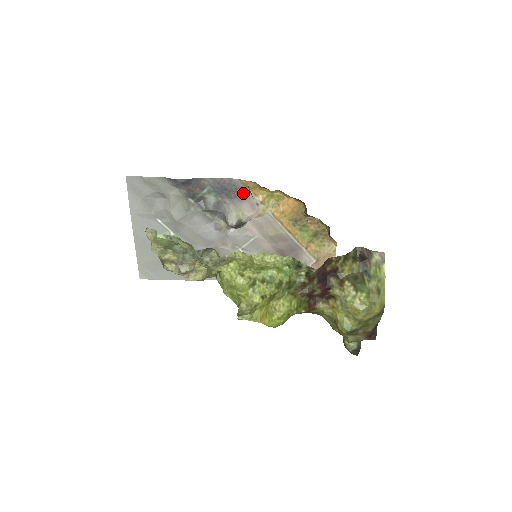
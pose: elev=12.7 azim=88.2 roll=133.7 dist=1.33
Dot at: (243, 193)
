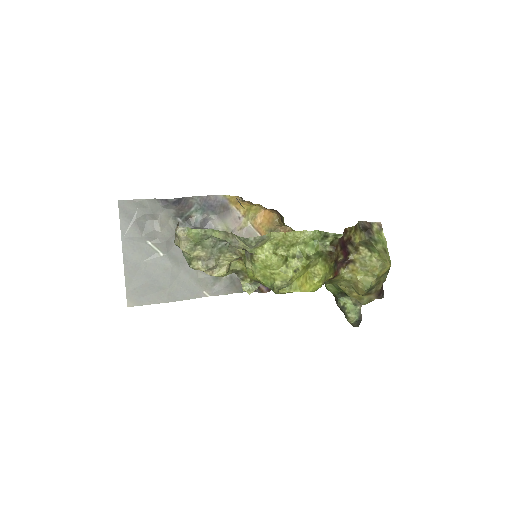
Dot at: (227, 208)
